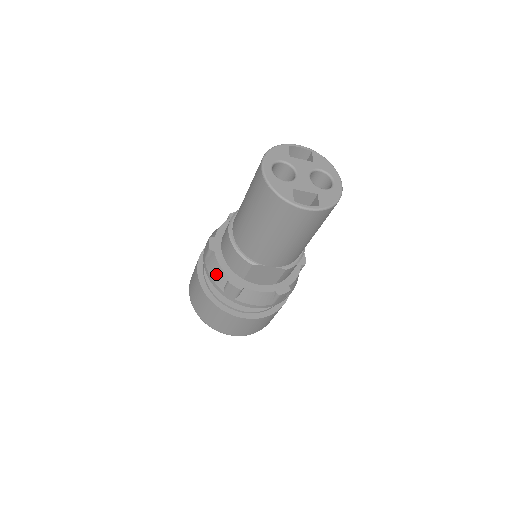
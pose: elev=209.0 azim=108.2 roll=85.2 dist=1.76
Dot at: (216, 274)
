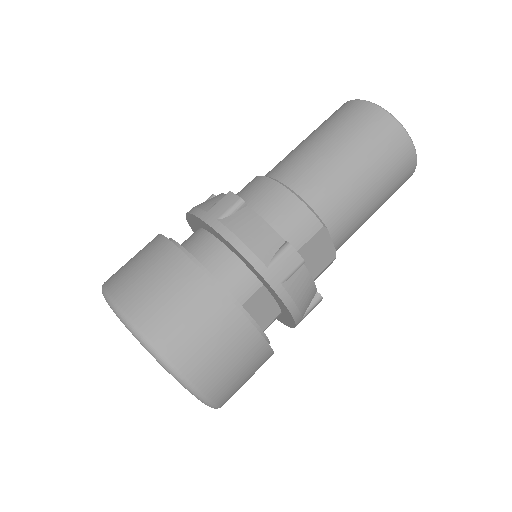
Dot at: (257, 236)
